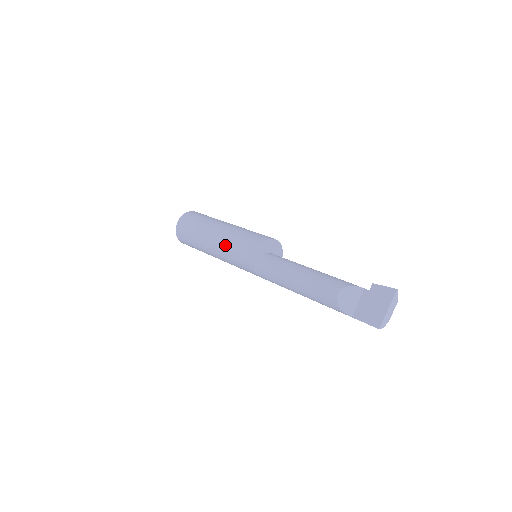
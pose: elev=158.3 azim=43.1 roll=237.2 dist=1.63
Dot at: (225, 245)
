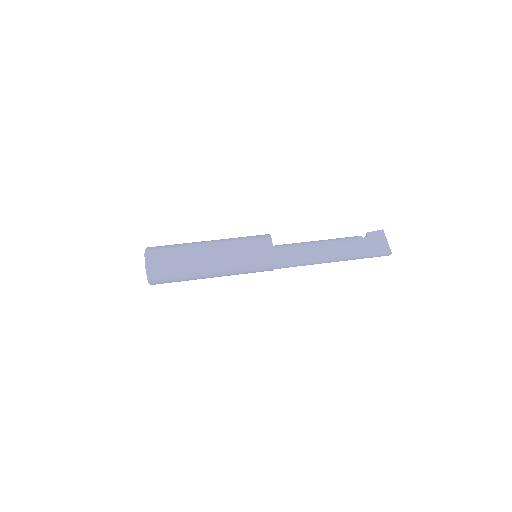
Dot at: (232, 250)
